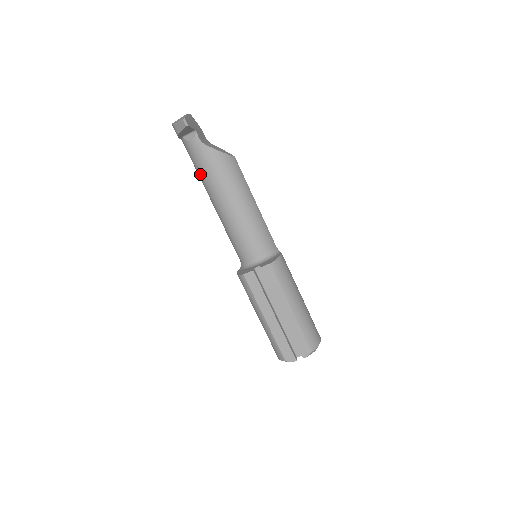
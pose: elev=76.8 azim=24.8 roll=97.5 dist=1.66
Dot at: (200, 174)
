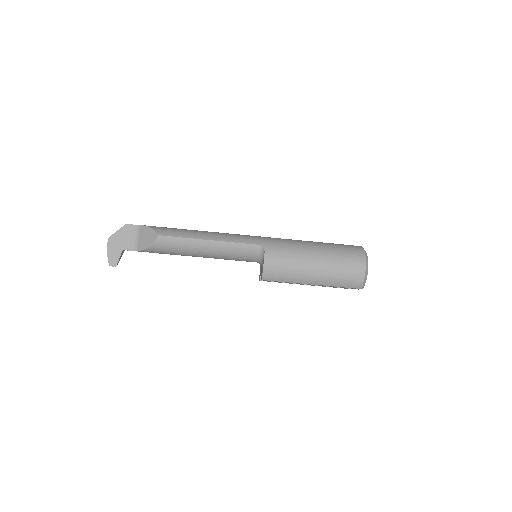
Dot at: occluded
